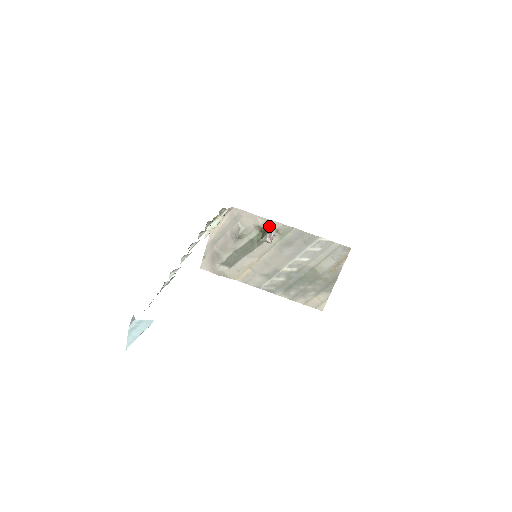
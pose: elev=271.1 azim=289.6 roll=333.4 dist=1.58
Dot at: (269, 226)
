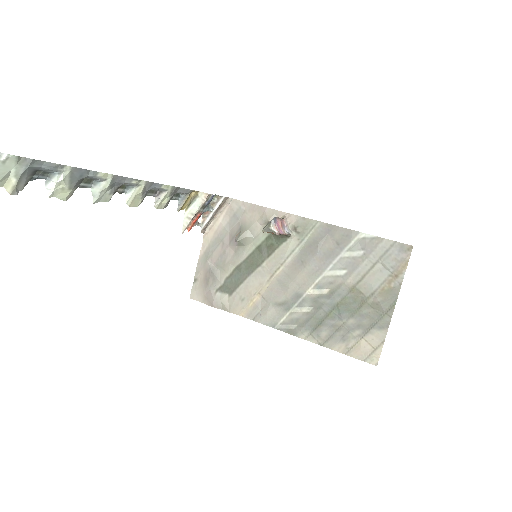
Dot at: occluded
